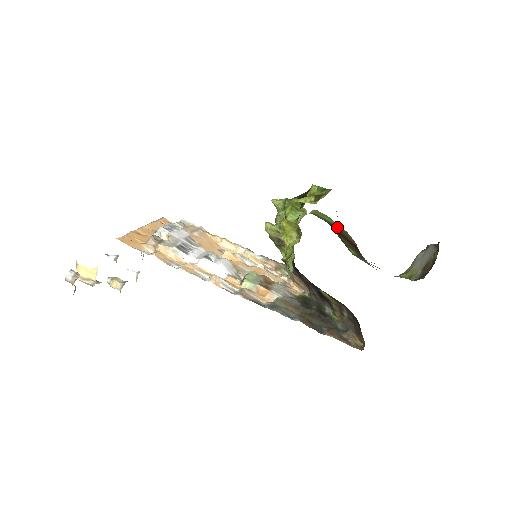
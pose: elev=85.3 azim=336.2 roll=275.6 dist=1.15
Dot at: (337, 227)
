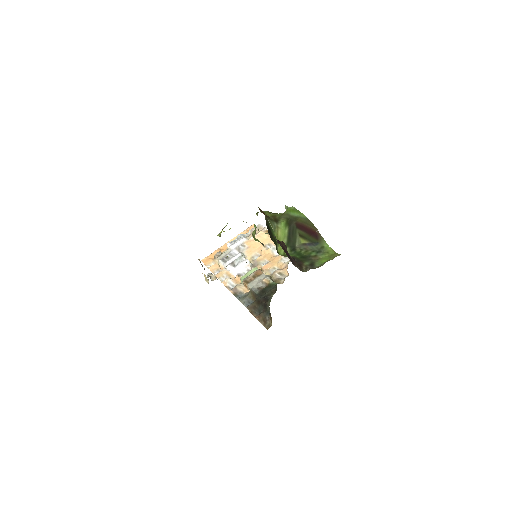
Dot at: (299, 220)
